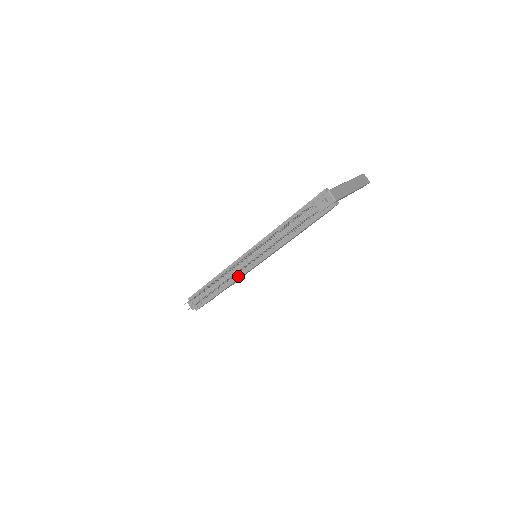
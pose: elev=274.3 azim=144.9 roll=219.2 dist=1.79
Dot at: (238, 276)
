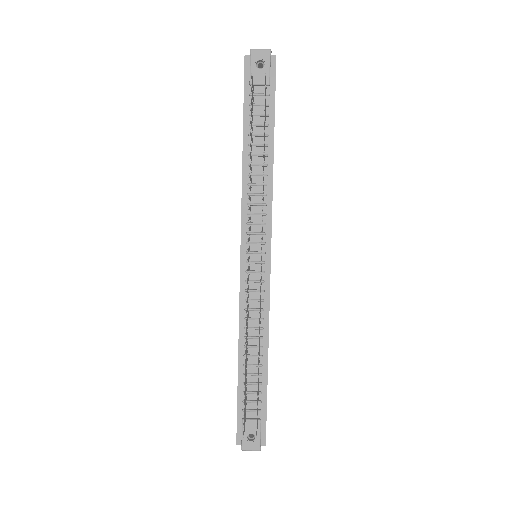
Dot at: (265, 306)
